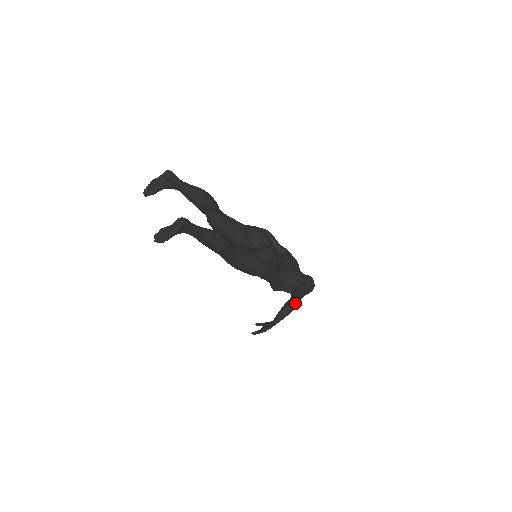
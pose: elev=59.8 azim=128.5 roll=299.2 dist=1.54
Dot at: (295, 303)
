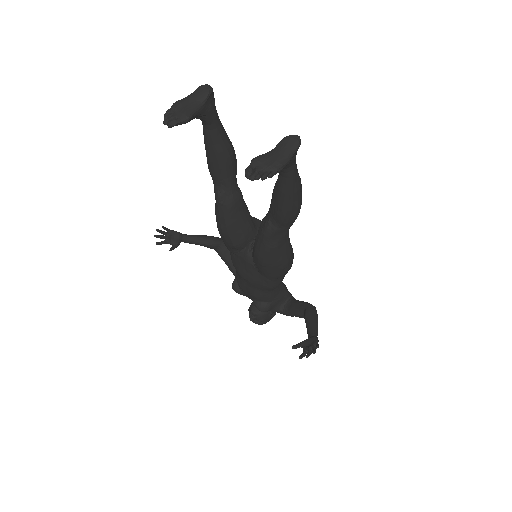
Dot at: (316, 310)
